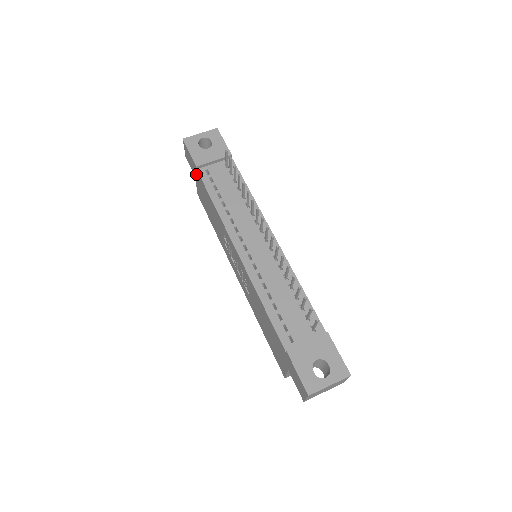
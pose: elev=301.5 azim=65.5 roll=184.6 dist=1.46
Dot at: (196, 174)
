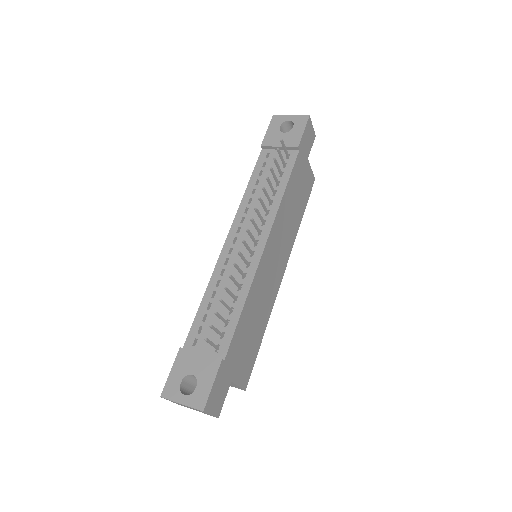
Dot at: occluded
